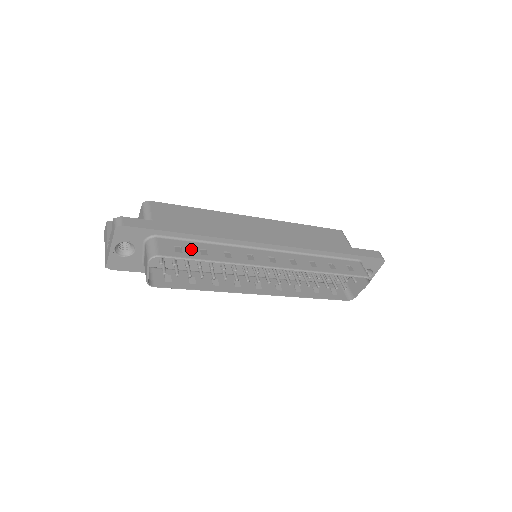
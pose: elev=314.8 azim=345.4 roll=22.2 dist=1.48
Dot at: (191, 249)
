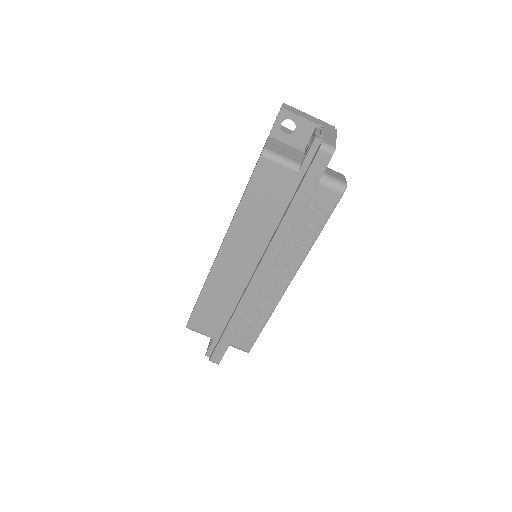
Dot at: (248, 331)
